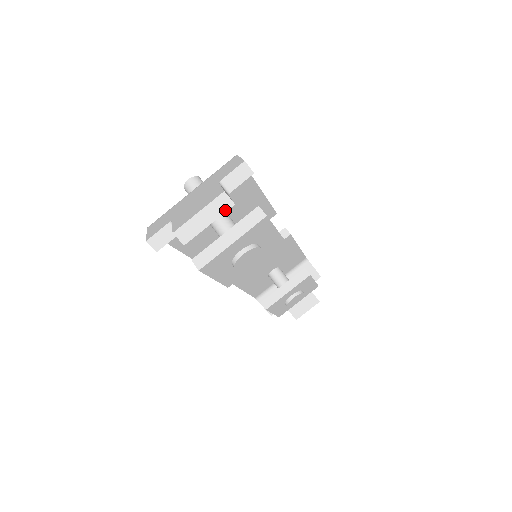
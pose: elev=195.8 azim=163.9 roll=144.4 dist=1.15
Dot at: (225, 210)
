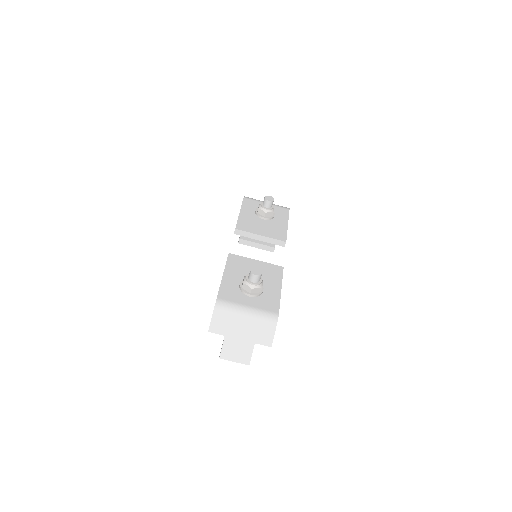
Dot at: occluded
